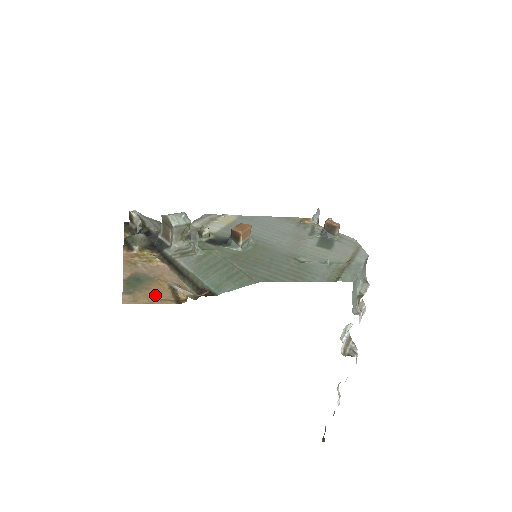
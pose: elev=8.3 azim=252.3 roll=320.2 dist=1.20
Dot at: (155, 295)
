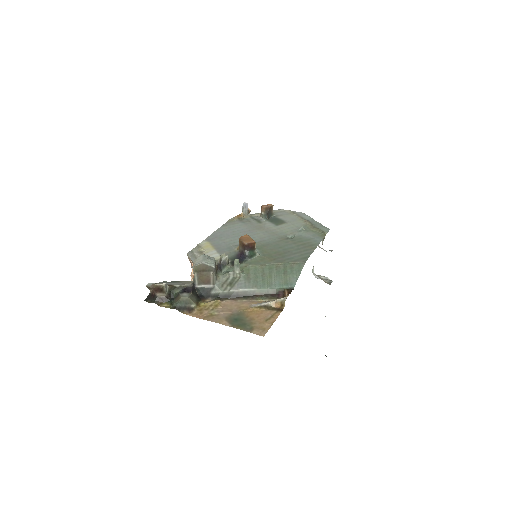
Dot at: (263, 318)
